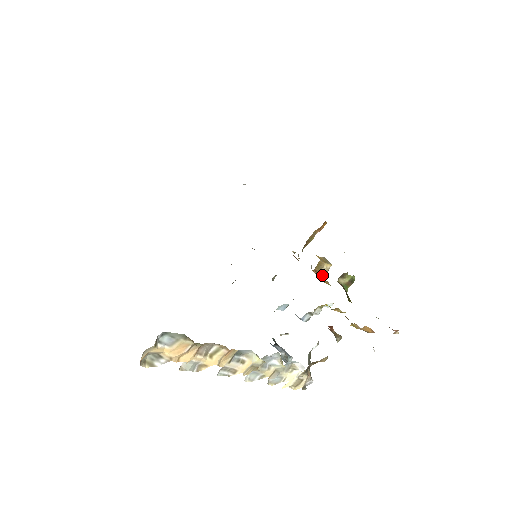
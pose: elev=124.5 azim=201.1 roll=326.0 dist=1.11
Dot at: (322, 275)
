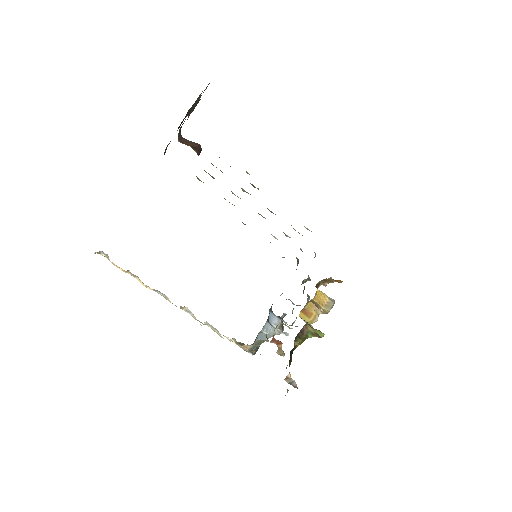
Dot at: (320, 311)
